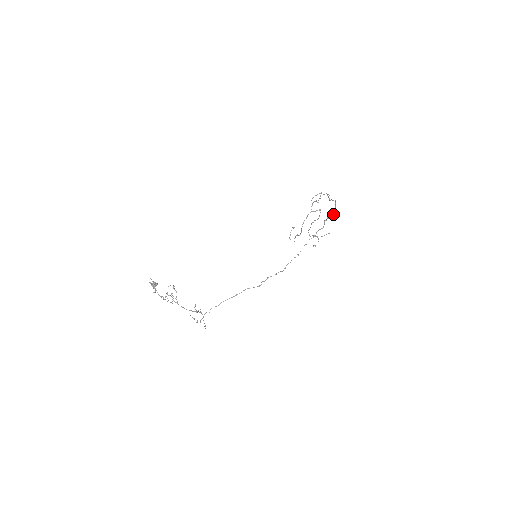
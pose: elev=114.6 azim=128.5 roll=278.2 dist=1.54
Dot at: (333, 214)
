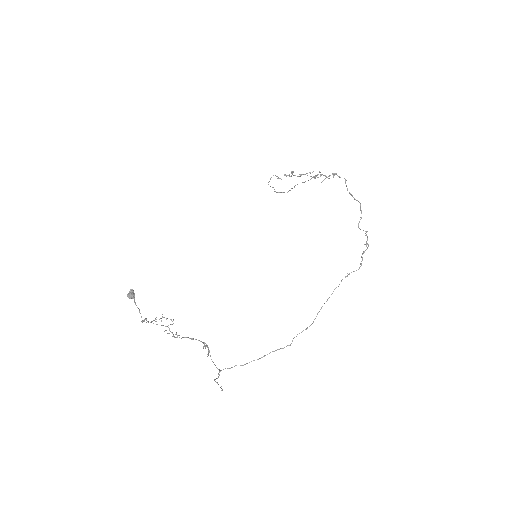
Dot at: occluded
